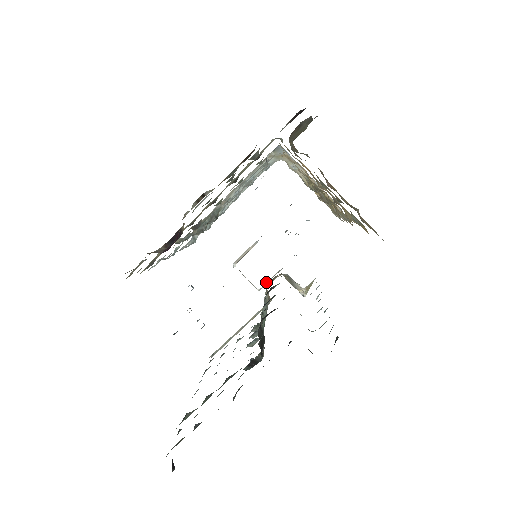
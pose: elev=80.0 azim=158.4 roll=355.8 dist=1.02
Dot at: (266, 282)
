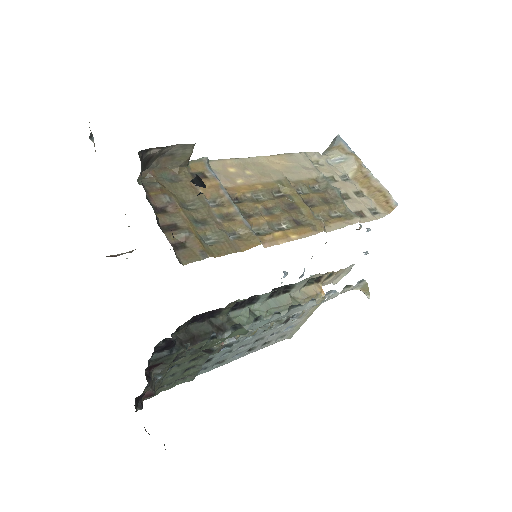
Dot at: (338, 277)
